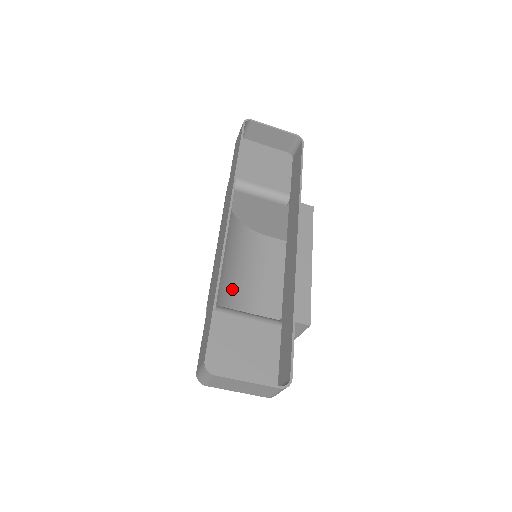
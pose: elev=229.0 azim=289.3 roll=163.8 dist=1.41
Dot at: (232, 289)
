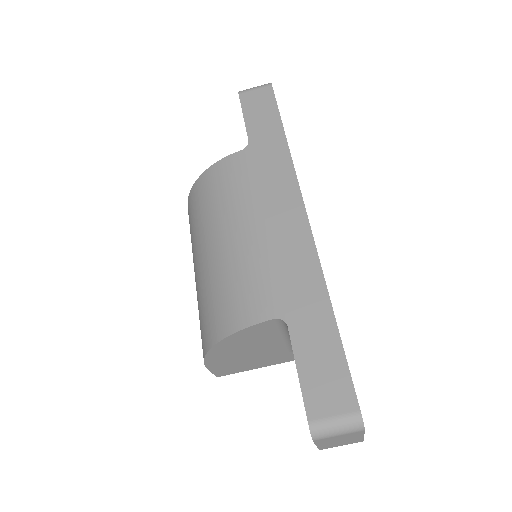
Dot at: (203, 285)
